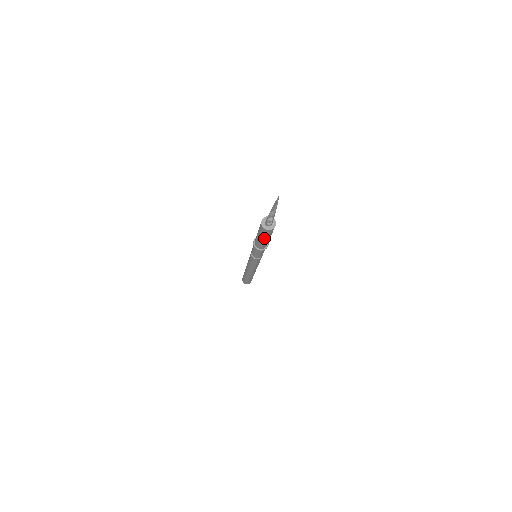
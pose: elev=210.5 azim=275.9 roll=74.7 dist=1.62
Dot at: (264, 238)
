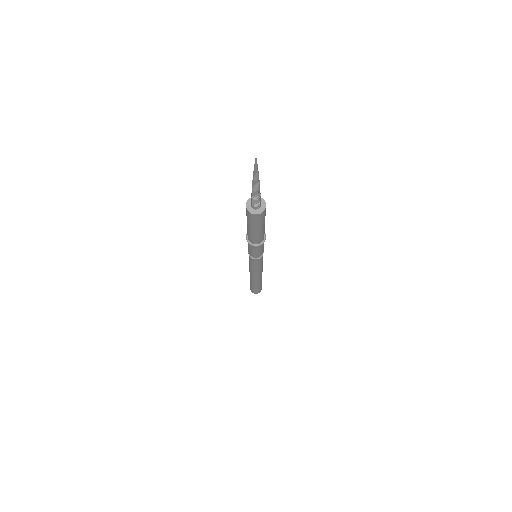
Dot at: (255, 227)
